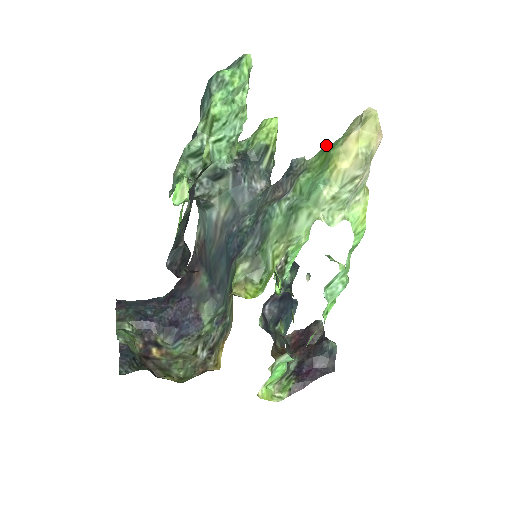
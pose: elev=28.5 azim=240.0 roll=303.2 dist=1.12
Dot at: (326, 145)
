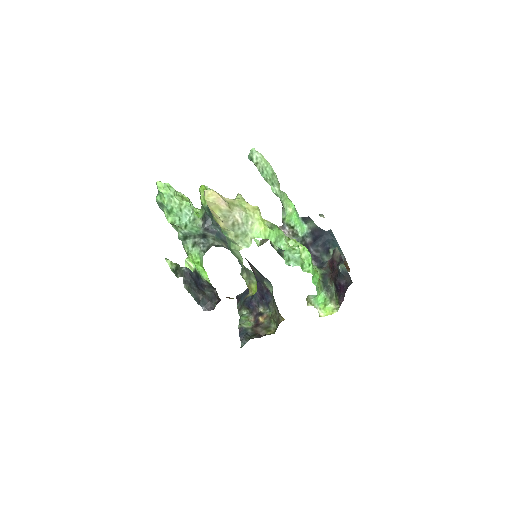
Dot at: occluded
